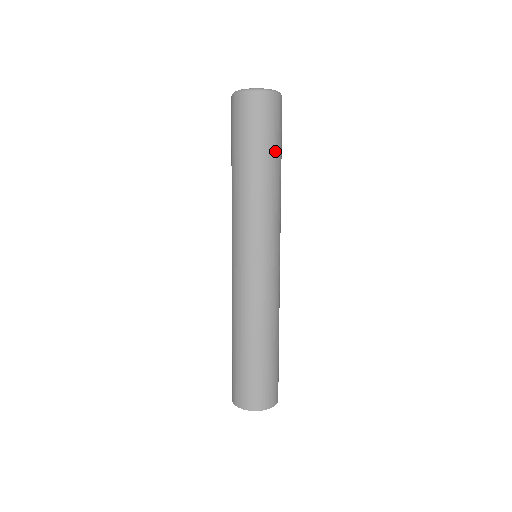
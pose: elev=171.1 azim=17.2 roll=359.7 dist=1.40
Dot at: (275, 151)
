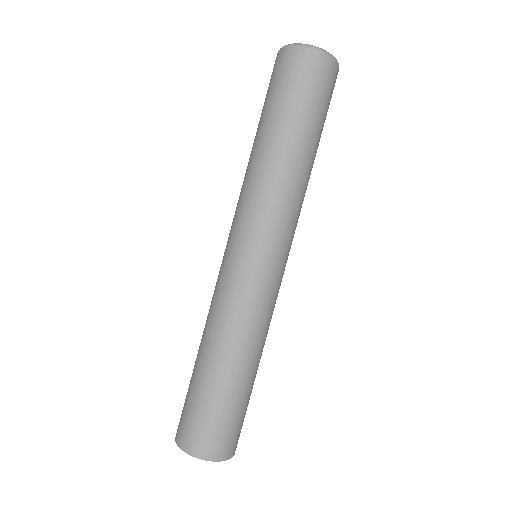
Dot at: (291, 119)
